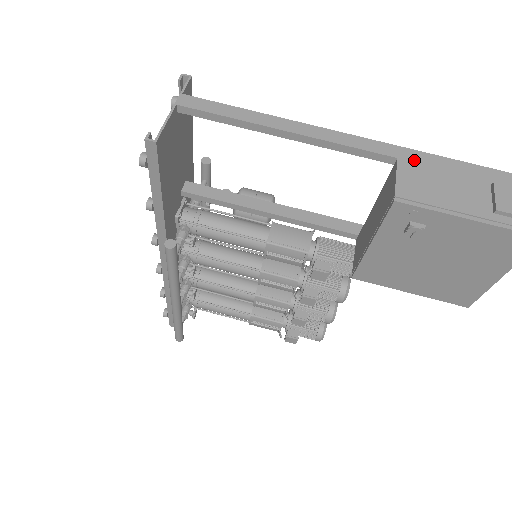
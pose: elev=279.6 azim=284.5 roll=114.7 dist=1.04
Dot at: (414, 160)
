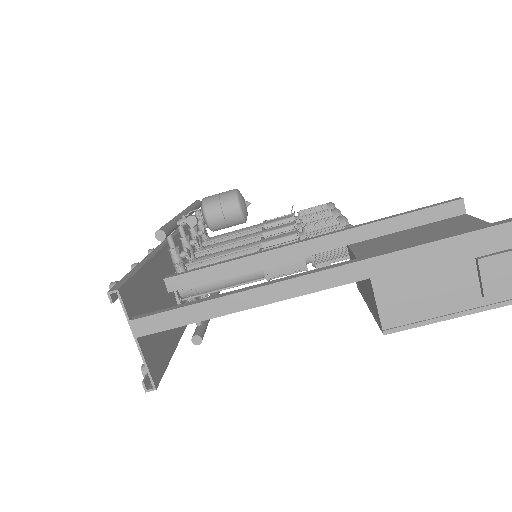
Dot at: (388, 271)
